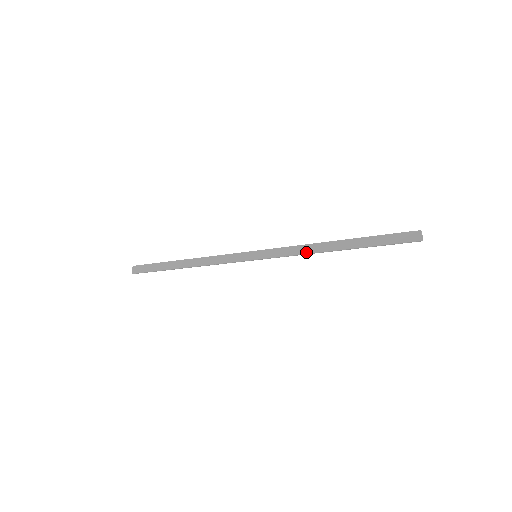
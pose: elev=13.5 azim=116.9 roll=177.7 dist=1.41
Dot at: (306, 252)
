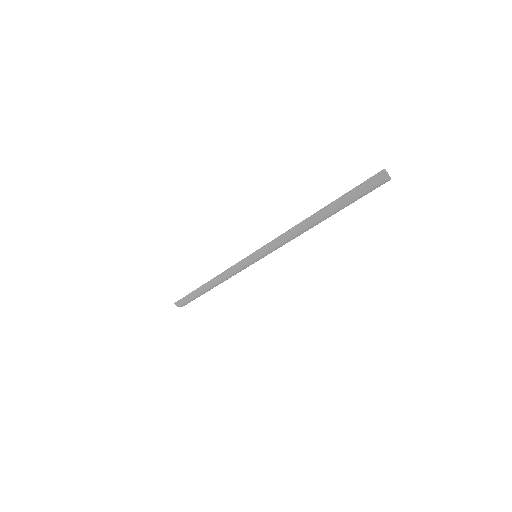
Dot at: (288, 230)
